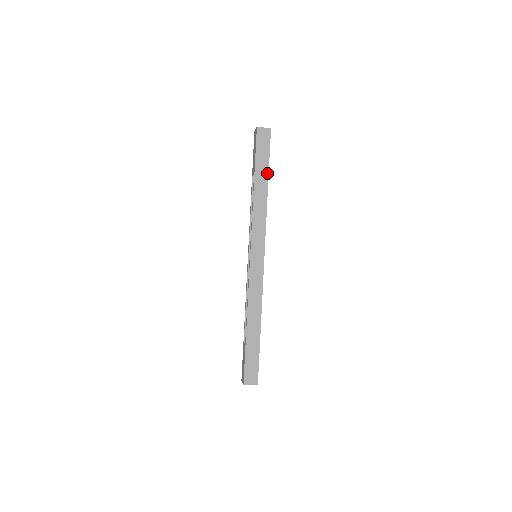
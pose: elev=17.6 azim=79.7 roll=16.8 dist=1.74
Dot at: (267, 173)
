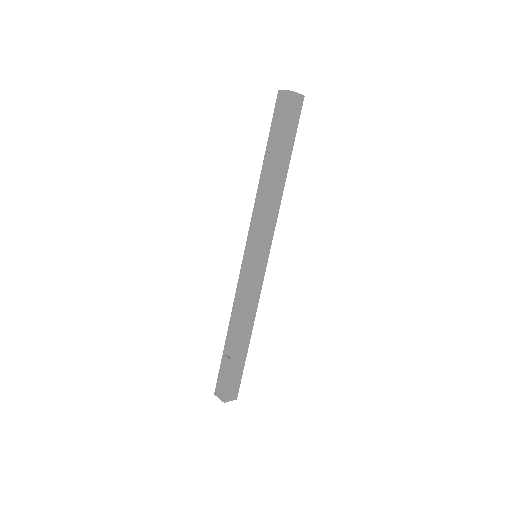
Dot at: (290, 155)
